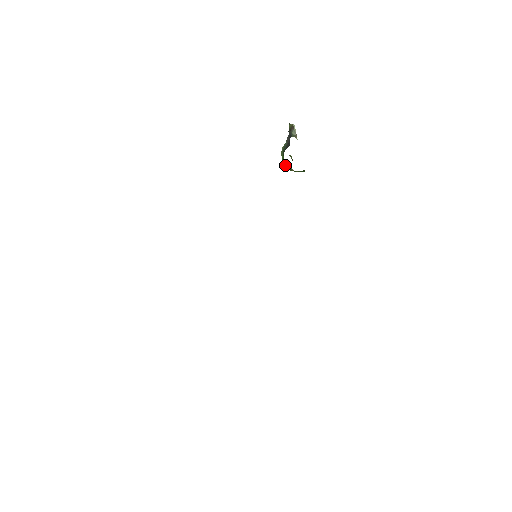
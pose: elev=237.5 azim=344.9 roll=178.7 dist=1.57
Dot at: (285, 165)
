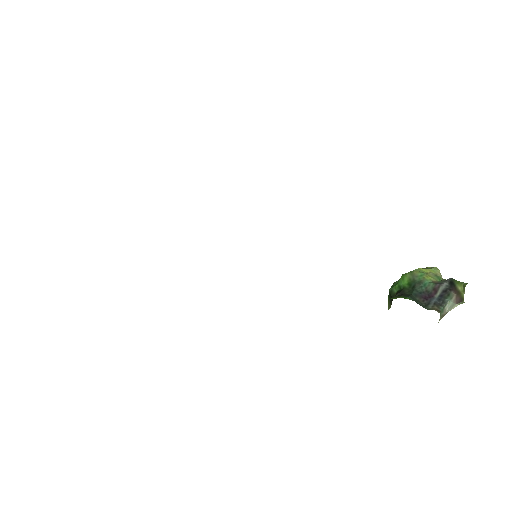
Dot at: (395, 286)
